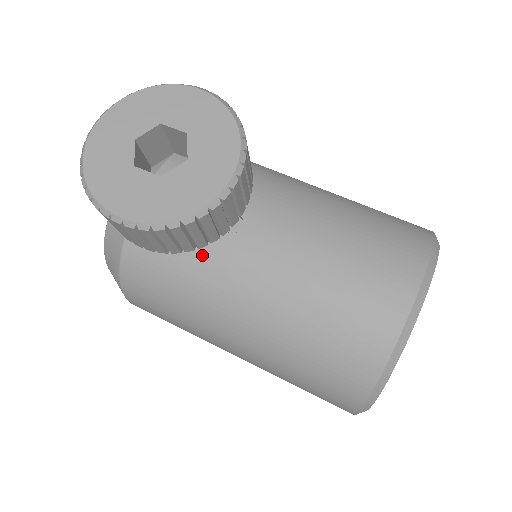
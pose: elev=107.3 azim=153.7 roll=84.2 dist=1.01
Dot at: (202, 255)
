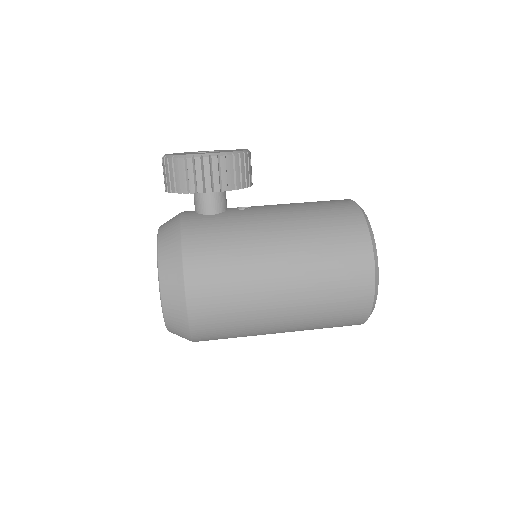
Dot at: (237, 218)
